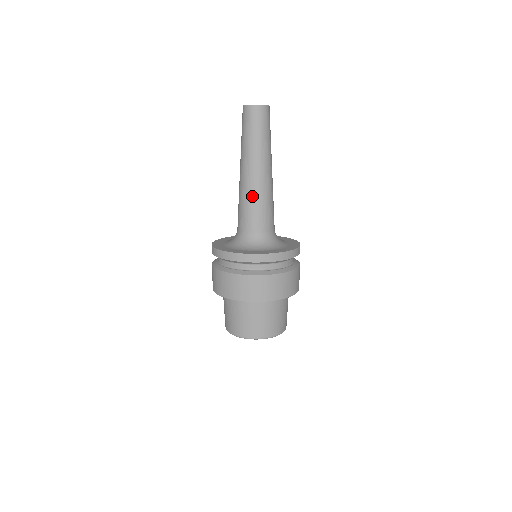
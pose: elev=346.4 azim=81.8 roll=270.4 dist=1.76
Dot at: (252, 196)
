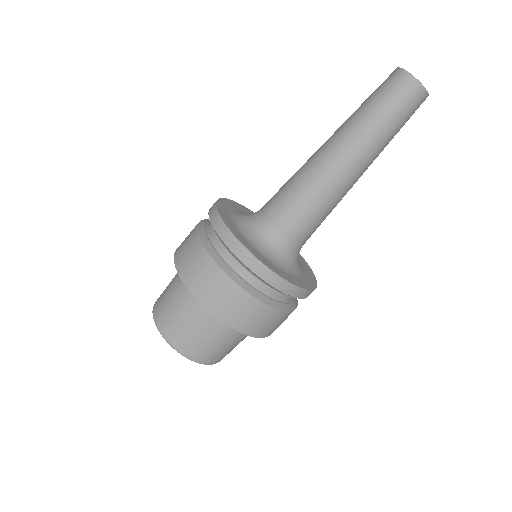
Dot at: (333, 203)
